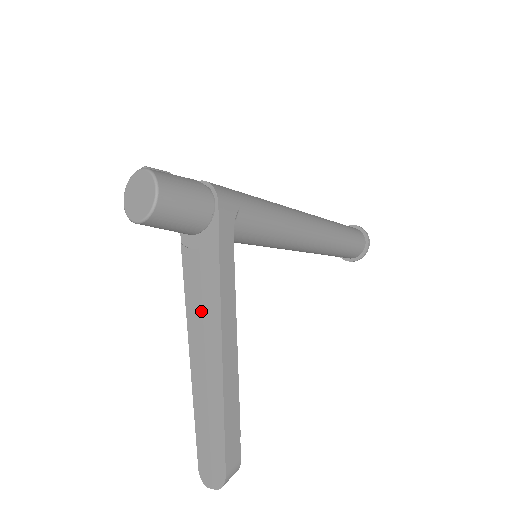
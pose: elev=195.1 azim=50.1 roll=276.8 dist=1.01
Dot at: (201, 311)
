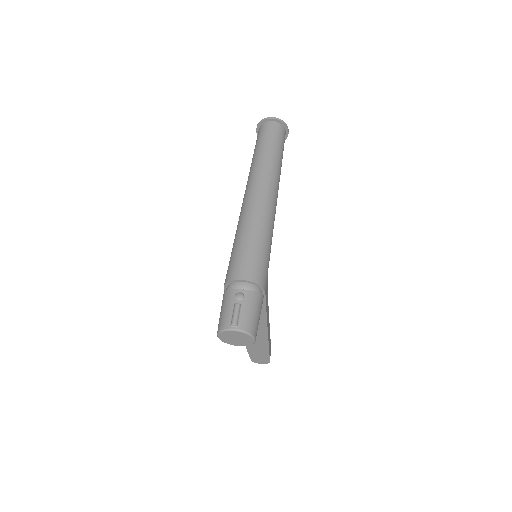
Dot at: occluded
